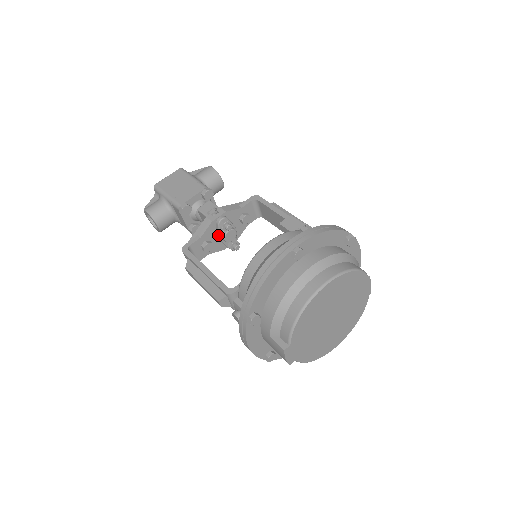
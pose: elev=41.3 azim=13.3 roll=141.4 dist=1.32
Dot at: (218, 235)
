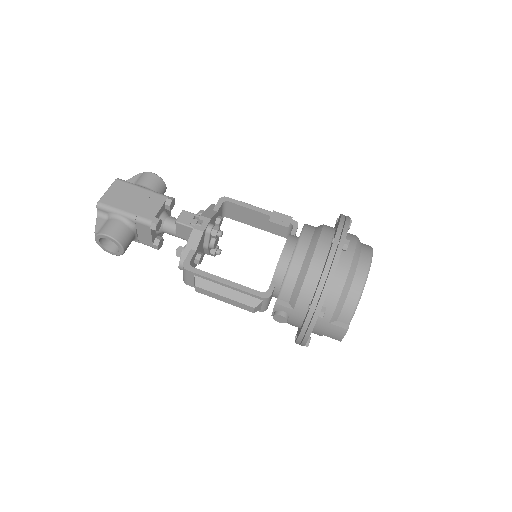
Dot at: (206, 244)
